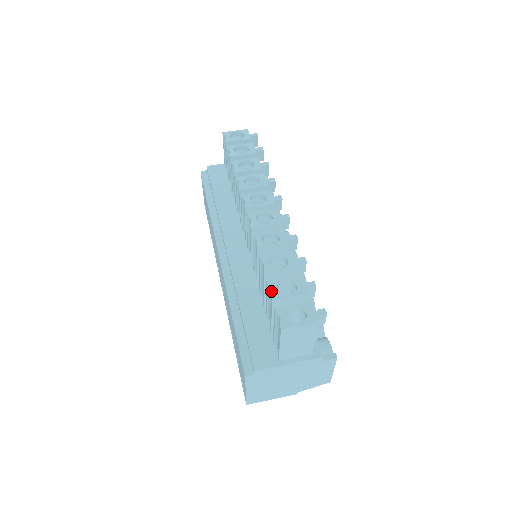
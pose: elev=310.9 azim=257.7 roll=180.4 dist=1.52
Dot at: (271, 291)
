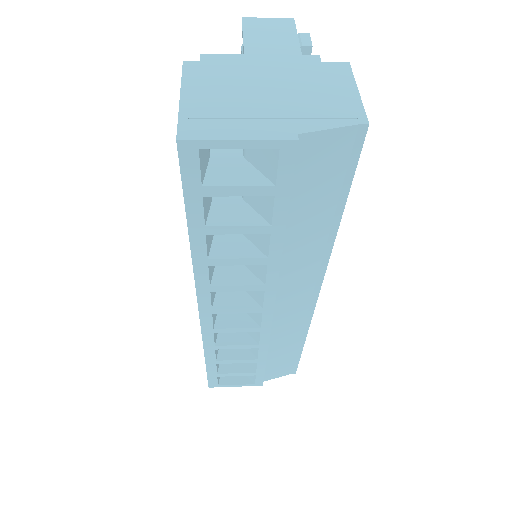
Dot at: occluded
